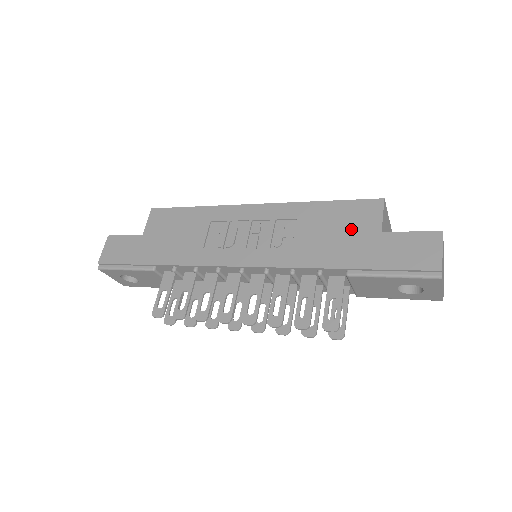
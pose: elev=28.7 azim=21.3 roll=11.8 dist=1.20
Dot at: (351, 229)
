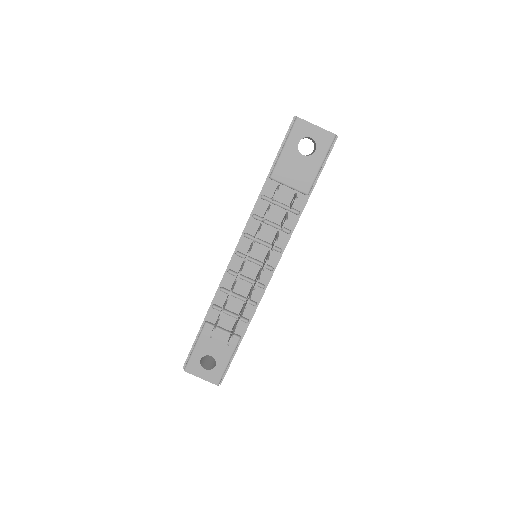
Dot at: occluded
